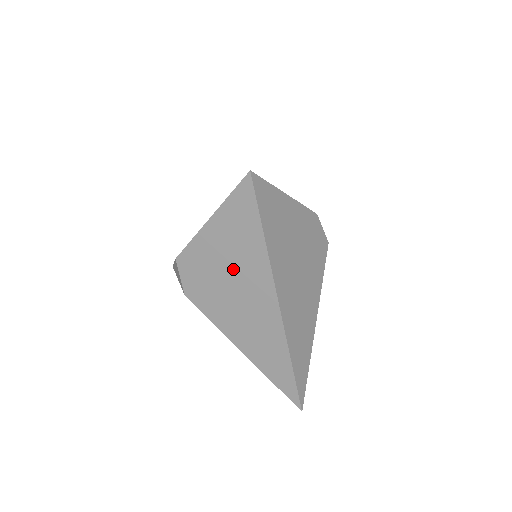
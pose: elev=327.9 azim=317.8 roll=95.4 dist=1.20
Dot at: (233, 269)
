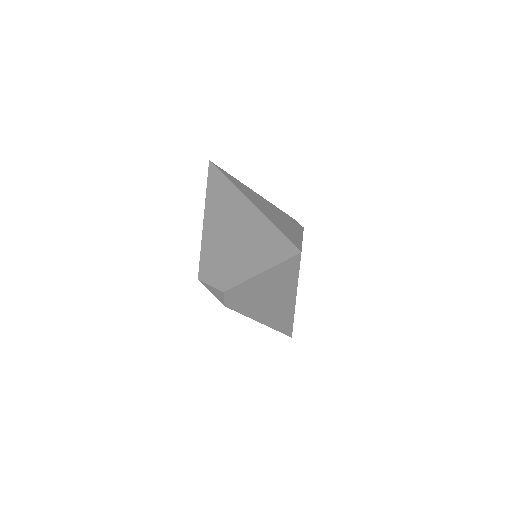
Dot at: (269, 292)
